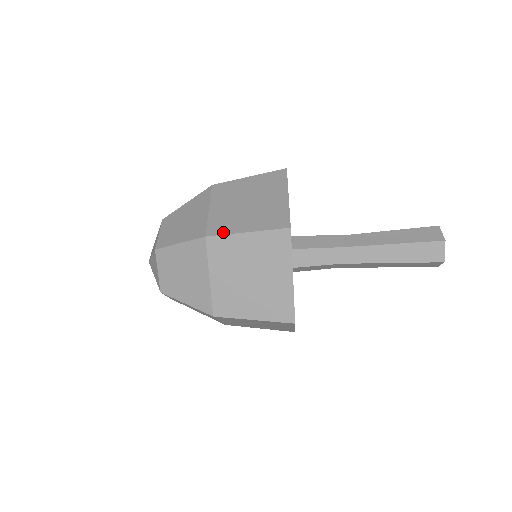
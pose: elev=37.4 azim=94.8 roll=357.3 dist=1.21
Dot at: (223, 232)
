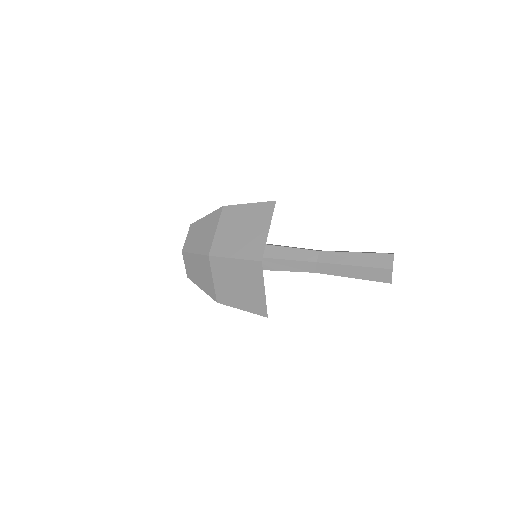
Dot at: (227, 304)
